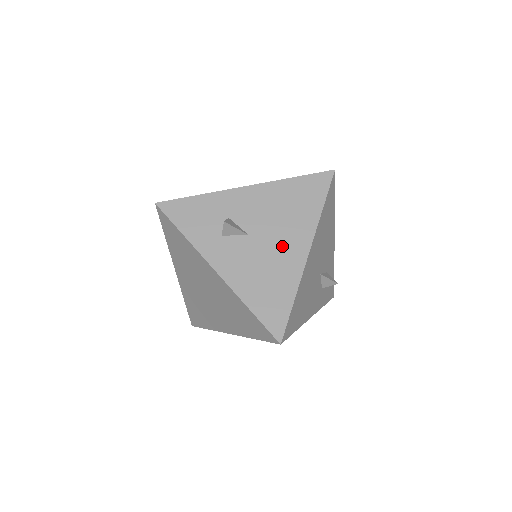
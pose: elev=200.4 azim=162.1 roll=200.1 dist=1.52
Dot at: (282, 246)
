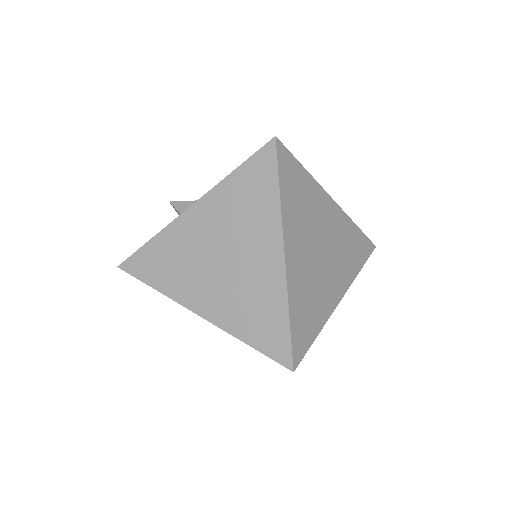
Dot at: occluded
